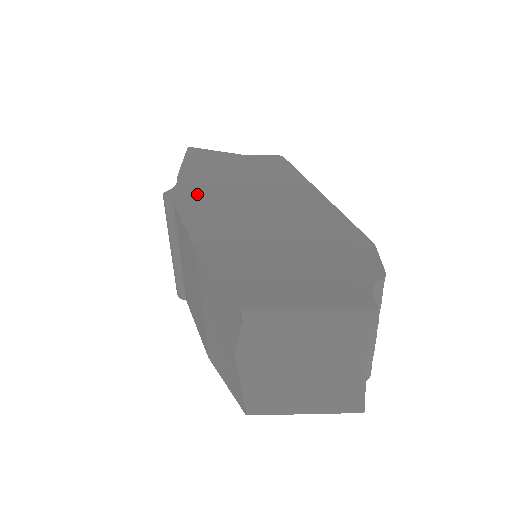
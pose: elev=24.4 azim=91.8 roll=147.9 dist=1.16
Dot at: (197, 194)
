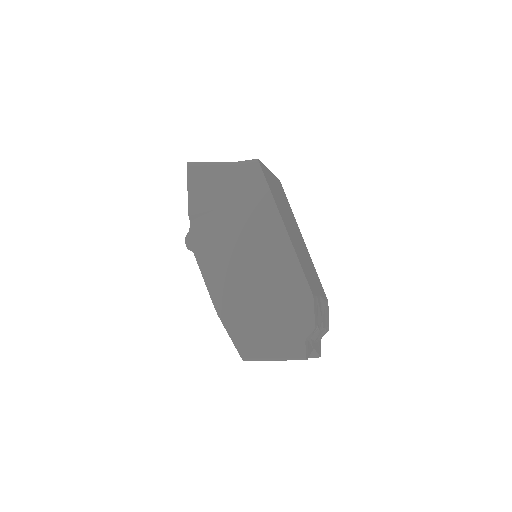
Dot at: (205, 239)
